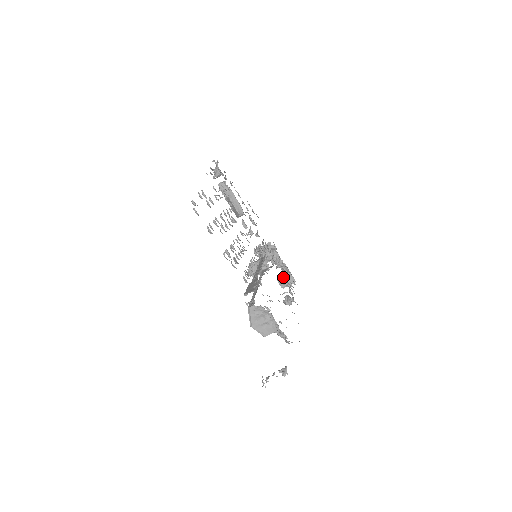
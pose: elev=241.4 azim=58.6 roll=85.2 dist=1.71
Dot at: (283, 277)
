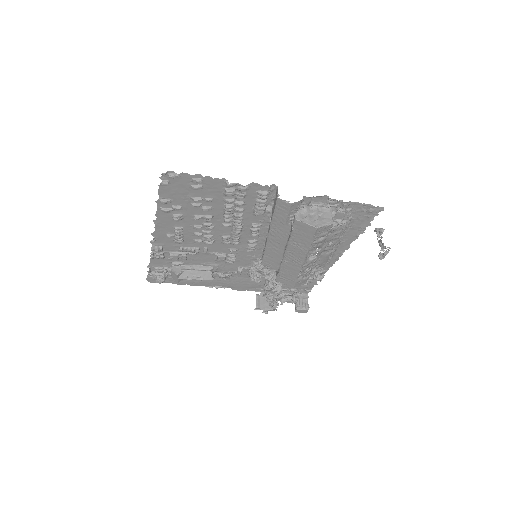
Dot at: occluded
